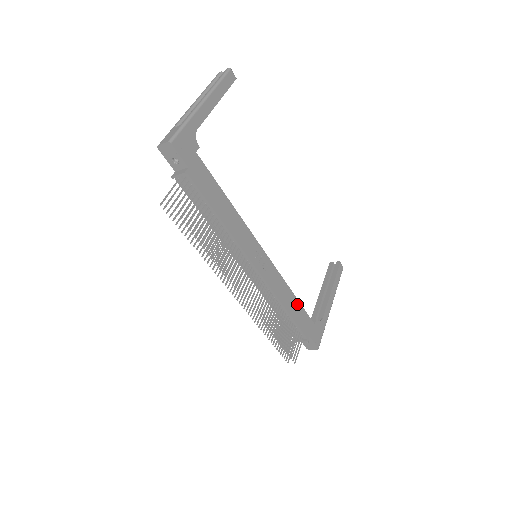
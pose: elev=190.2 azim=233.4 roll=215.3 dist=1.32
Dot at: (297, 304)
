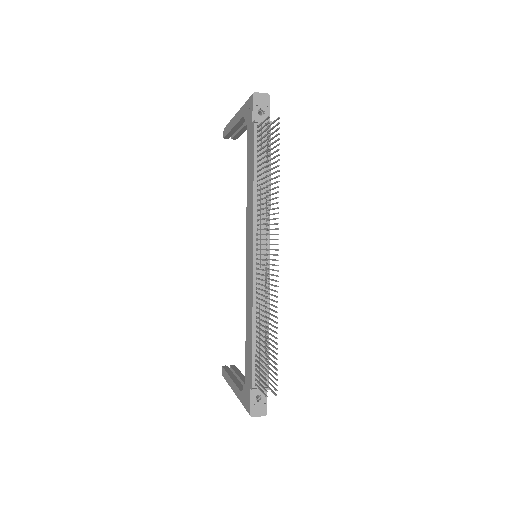
Dot at: occluded
